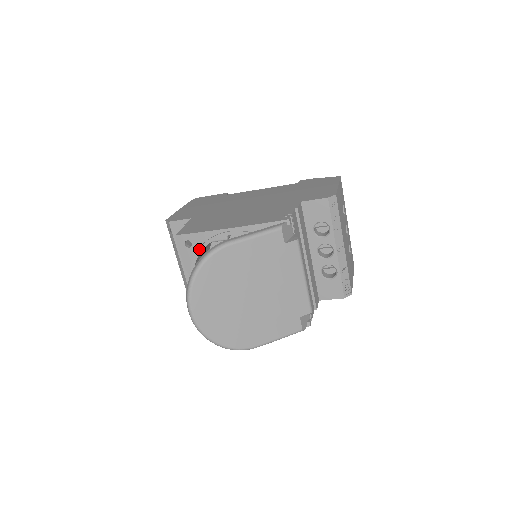
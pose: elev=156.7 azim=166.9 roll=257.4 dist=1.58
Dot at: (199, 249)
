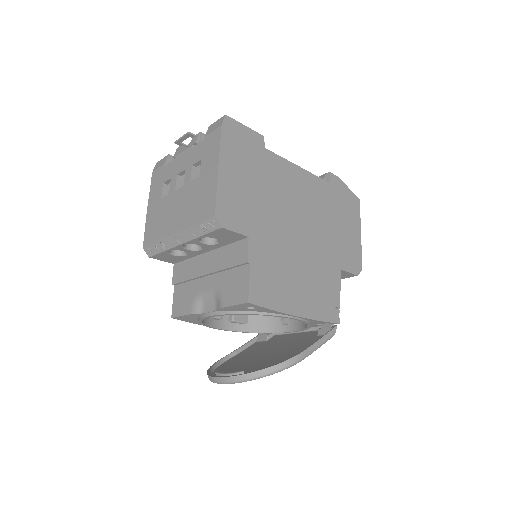
Dot at: (256, 314)
